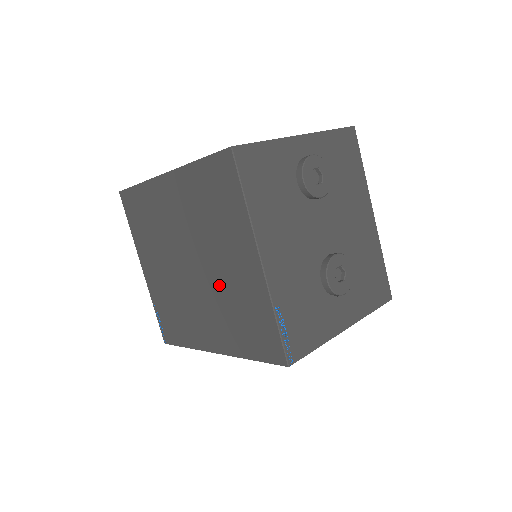
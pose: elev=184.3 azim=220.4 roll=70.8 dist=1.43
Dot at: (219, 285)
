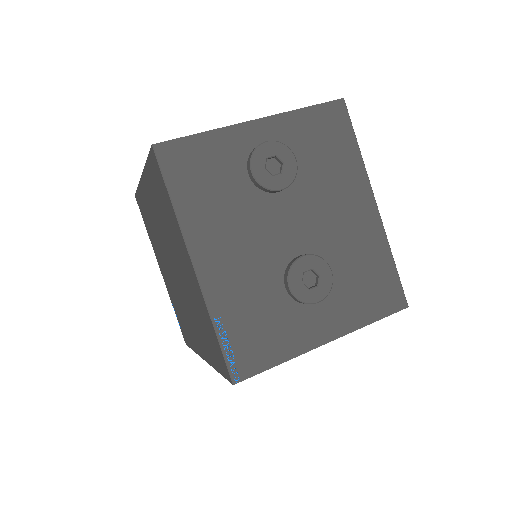
Dot at: (186, 290)
